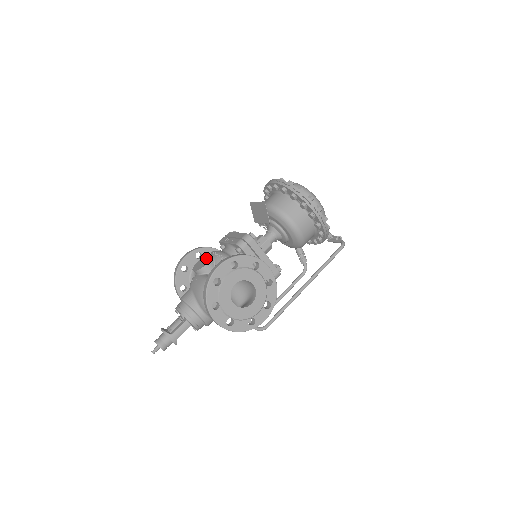
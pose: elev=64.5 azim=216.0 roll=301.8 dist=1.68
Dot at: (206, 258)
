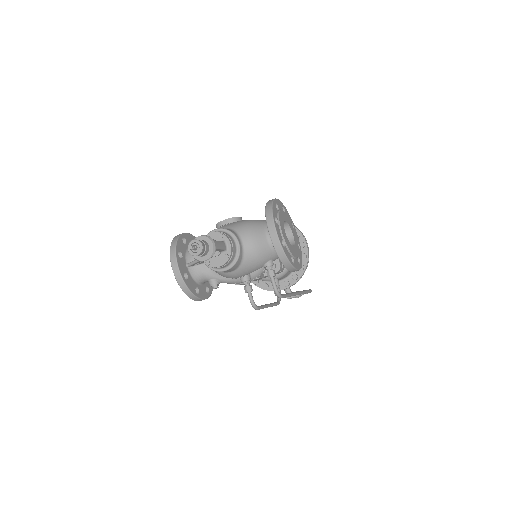
Dot at: occluded
